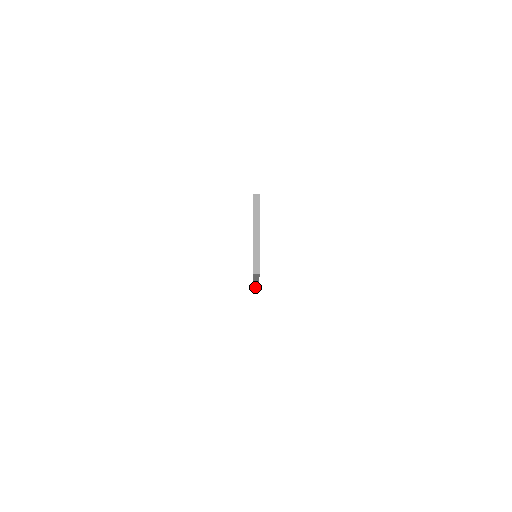
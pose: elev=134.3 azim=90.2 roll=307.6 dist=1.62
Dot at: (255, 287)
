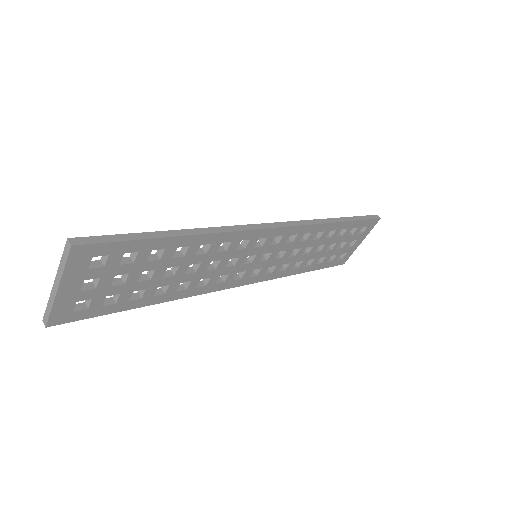
Dot at: occluded
